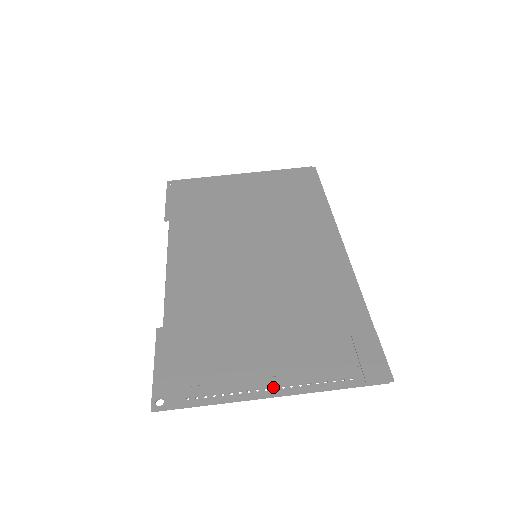
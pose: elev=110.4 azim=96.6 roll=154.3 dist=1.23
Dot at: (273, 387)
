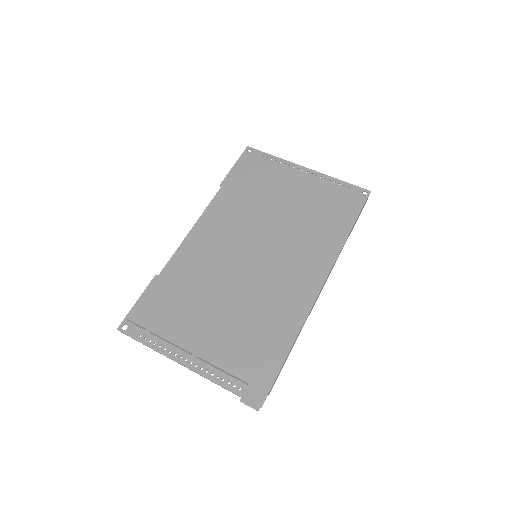
Dot at: (191, 361)
